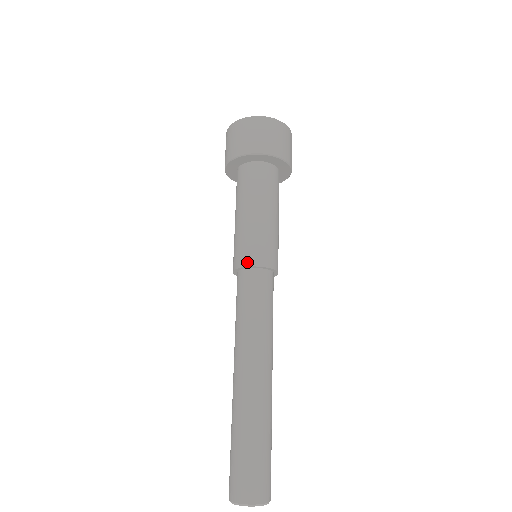
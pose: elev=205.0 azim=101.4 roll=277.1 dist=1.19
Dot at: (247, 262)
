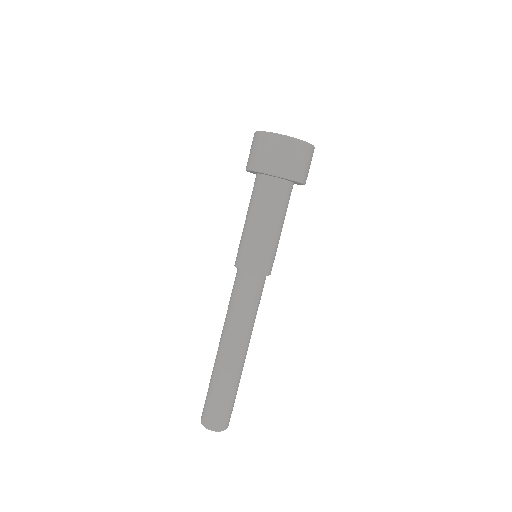
Dot at: (249, 269)
